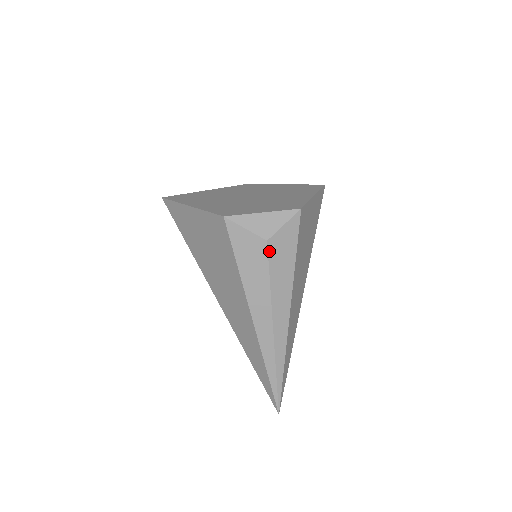
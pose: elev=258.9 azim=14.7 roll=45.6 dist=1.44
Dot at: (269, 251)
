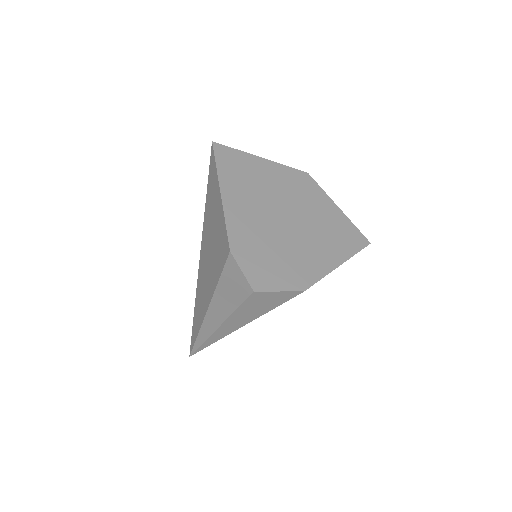
Dot at: (251, 297)
